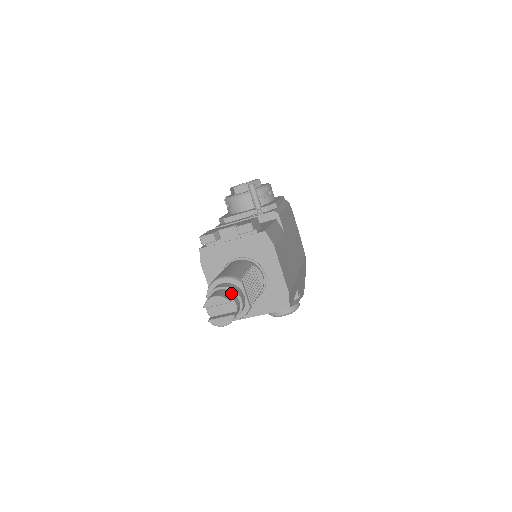
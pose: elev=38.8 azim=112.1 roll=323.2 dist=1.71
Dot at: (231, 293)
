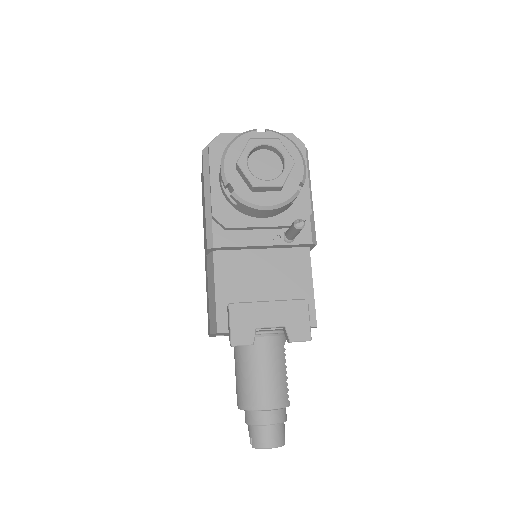
Dot at: (282, 427)
